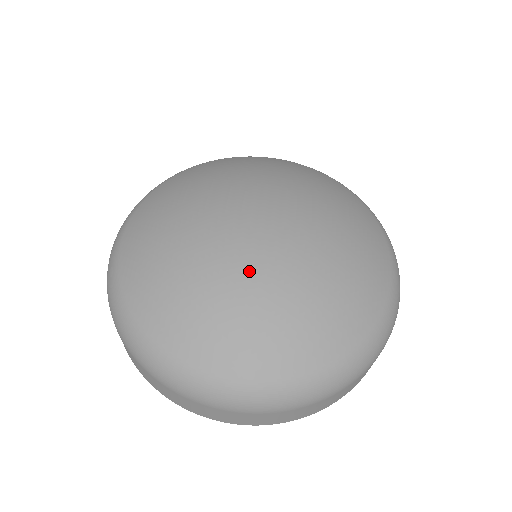
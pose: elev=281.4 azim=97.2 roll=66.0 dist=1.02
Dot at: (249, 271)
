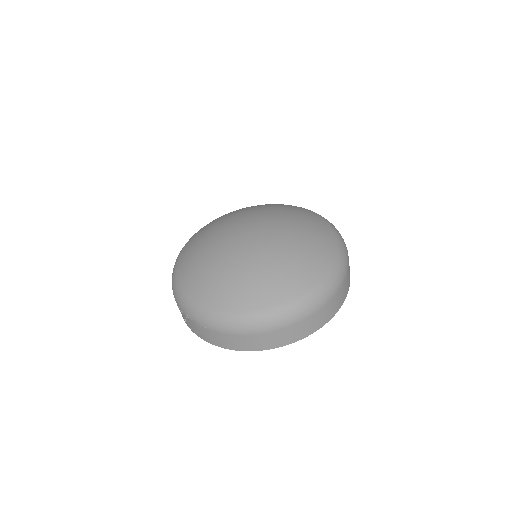
Dot at: (268, 247)
